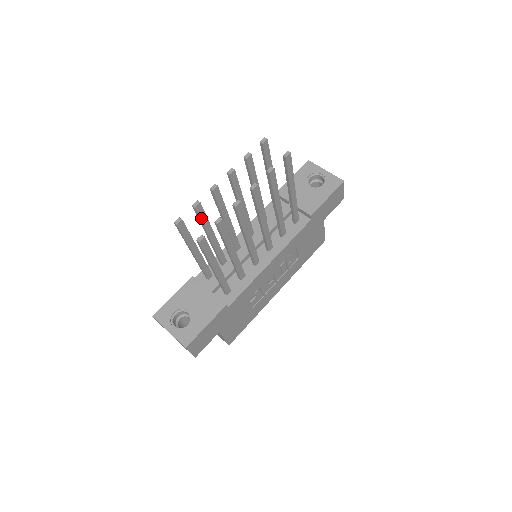
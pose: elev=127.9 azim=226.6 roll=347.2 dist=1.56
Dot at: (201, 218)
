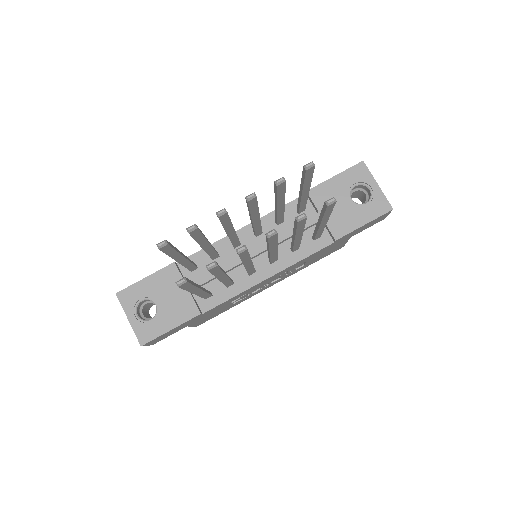
Dot at: (195, 237)
